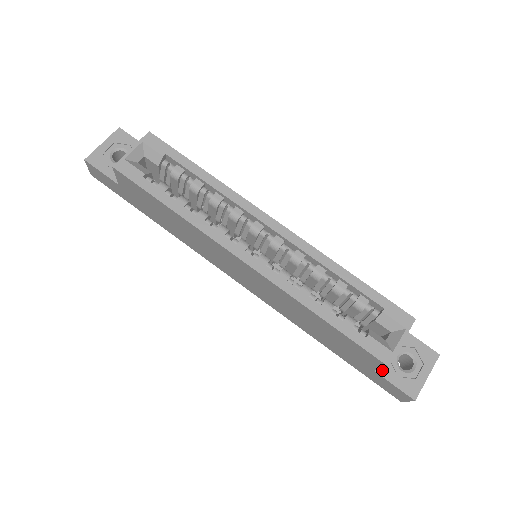
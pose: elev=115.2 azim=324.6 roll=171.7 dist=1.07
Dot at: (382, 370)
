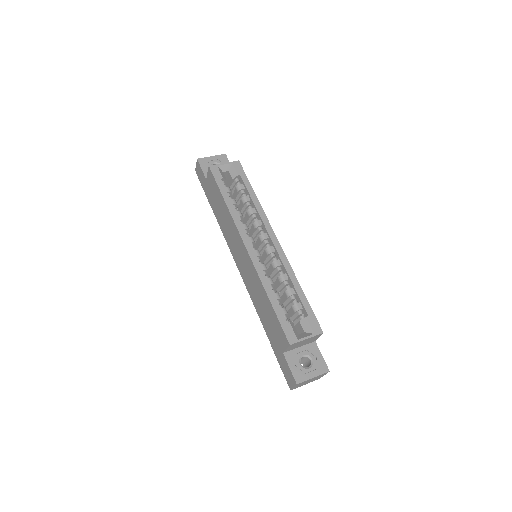
Dot at: (288, 356)
